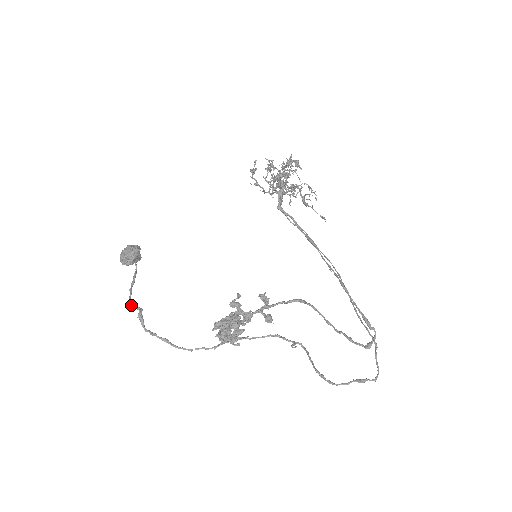
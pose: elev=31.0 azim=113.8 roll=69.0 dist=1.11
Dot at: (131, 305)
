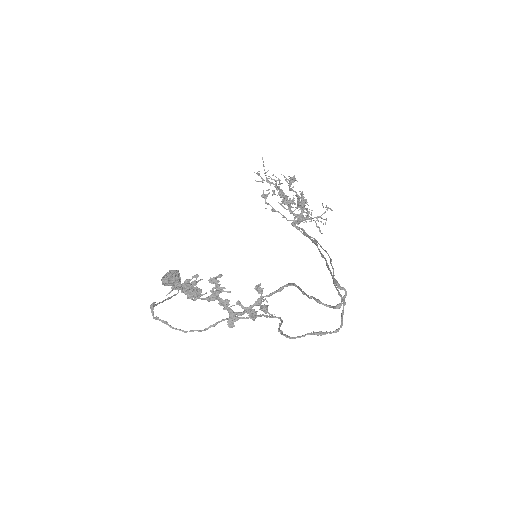
Dot at: (154, 305)
